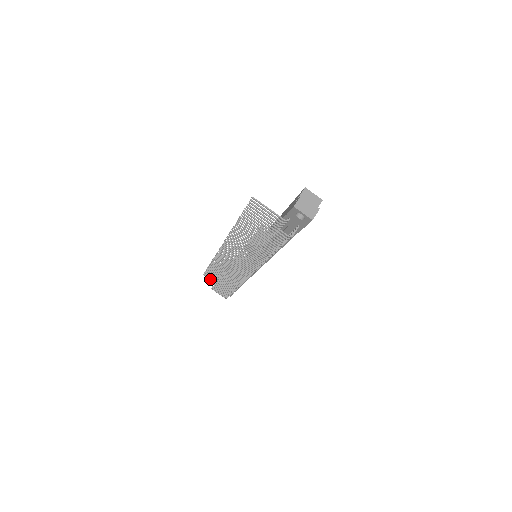
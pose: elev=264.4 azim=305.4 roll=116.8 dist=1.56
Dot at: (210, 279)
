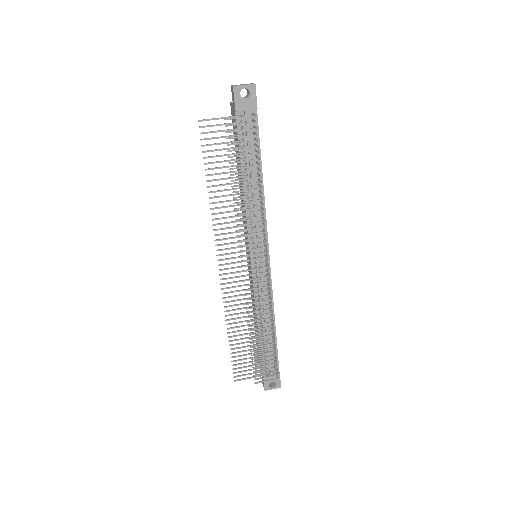
Dot at: (245, 379)
